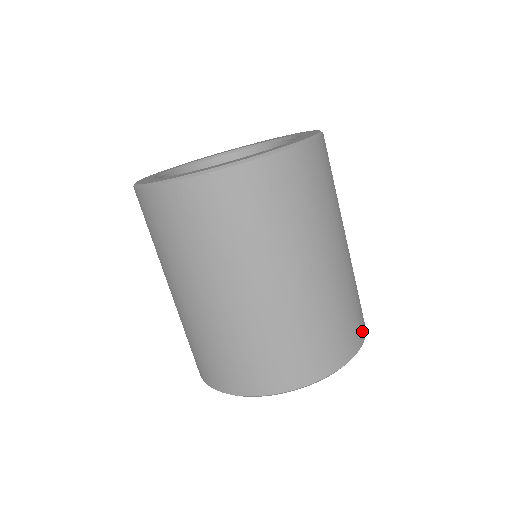
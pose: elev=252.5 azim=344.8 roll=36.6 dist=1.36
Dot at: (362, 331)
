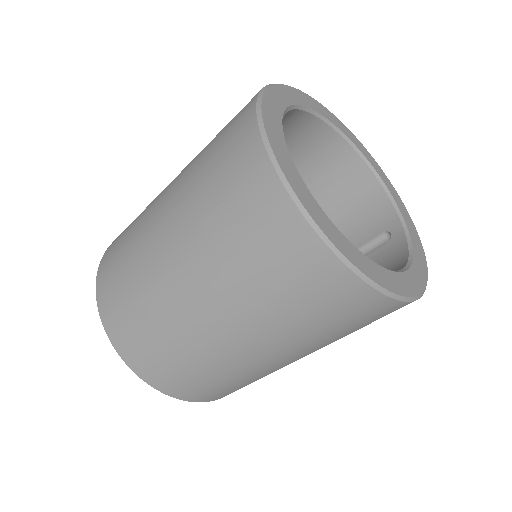
Dot at: occluded
